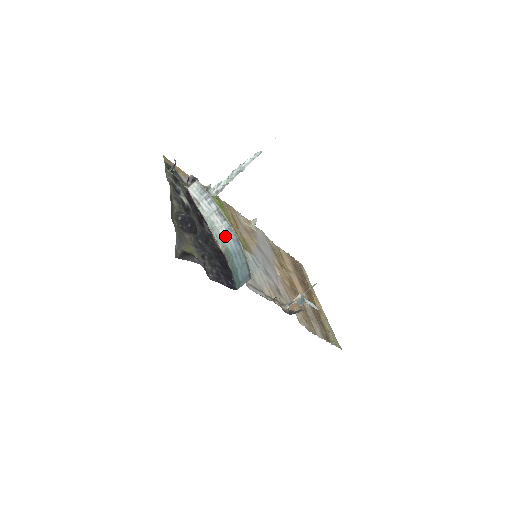
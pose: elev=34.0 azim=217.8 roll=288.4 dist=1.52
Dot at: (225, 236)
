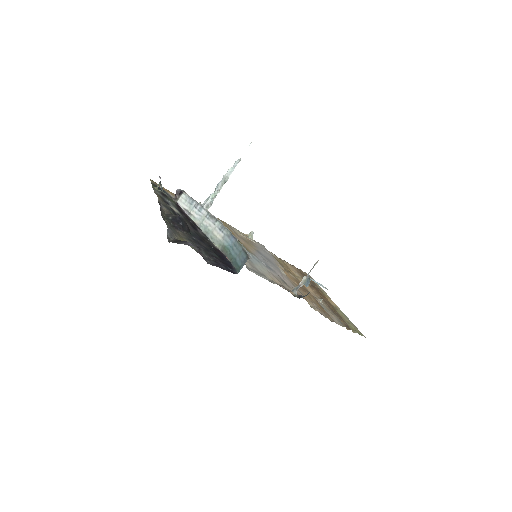
Dot at: (219, 235)
